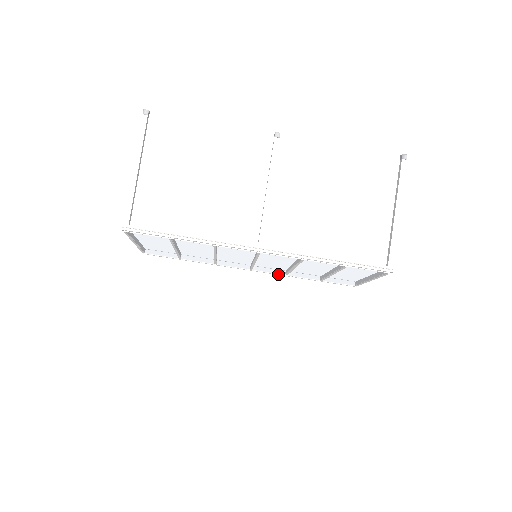
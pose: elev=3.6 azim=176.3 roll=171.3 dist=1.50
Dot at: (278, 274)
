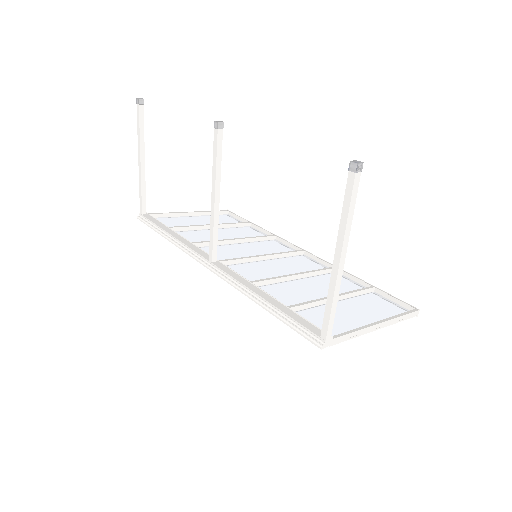
Dot at: occluded
